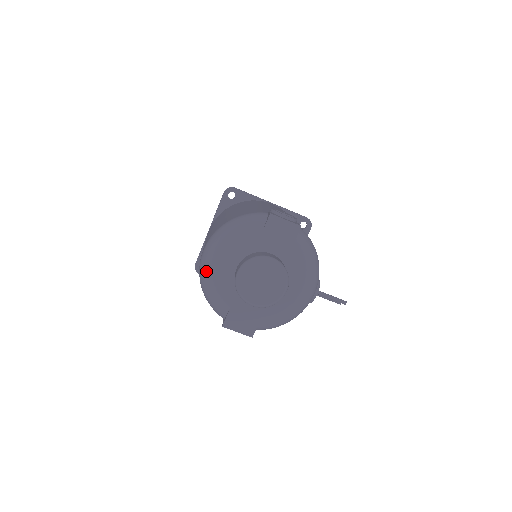
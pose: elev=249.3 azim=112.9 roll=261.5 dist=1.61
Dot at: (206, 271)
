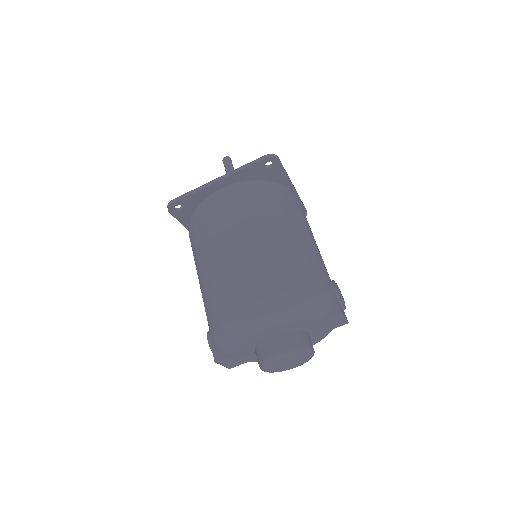
Dot at: (244, 329)
